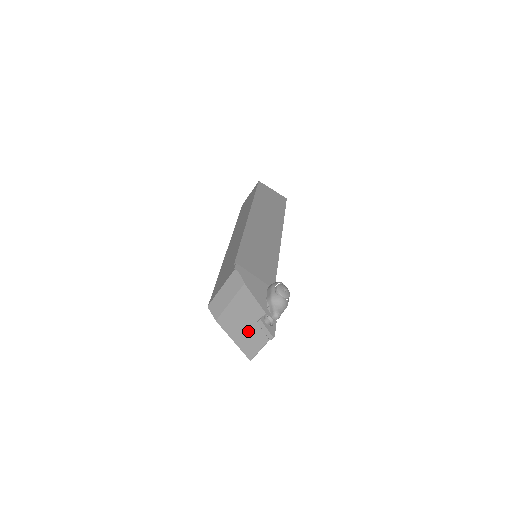
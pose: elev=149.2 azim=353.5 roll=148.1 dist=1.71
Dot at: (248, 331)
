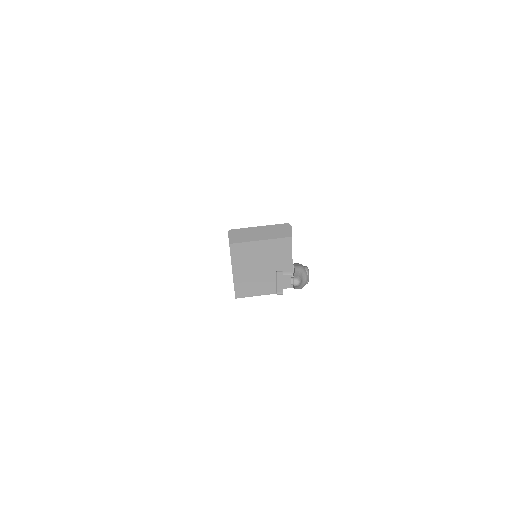
Dot at: (259, 273)
